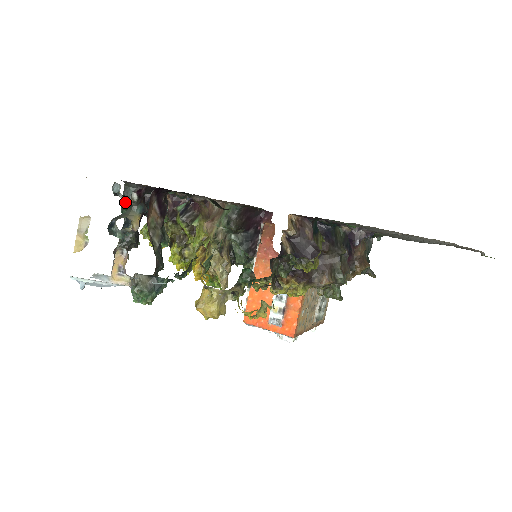
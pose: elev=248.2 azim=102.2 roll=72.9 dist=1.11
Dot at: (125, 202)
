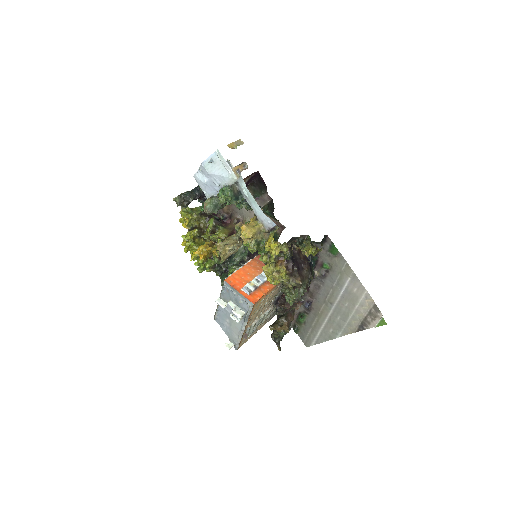
Dot at: occluded
